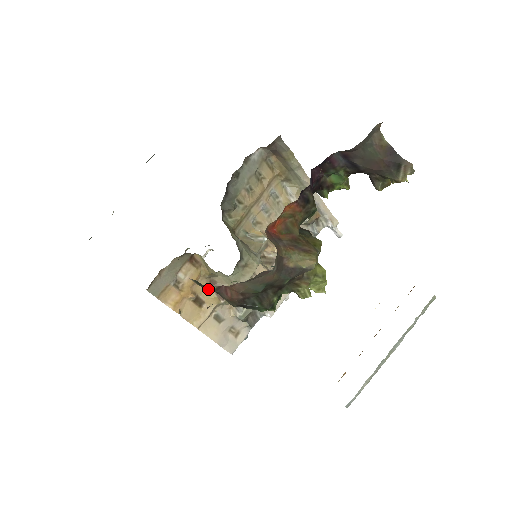
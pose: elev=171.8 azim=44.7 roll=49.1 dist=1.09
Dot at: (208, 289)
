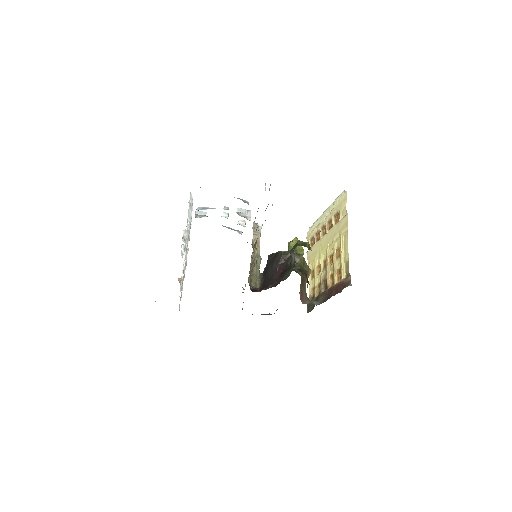
Dot at: occluded
